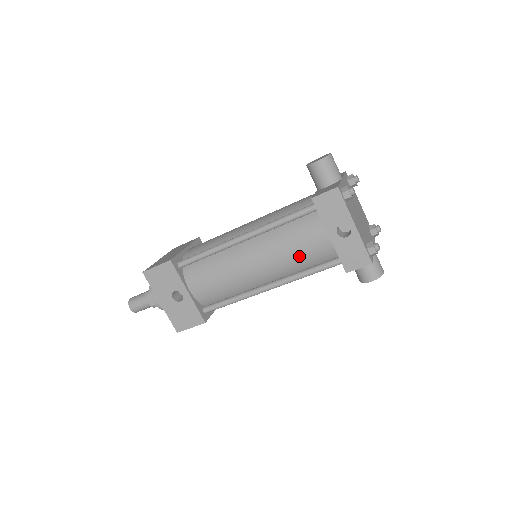
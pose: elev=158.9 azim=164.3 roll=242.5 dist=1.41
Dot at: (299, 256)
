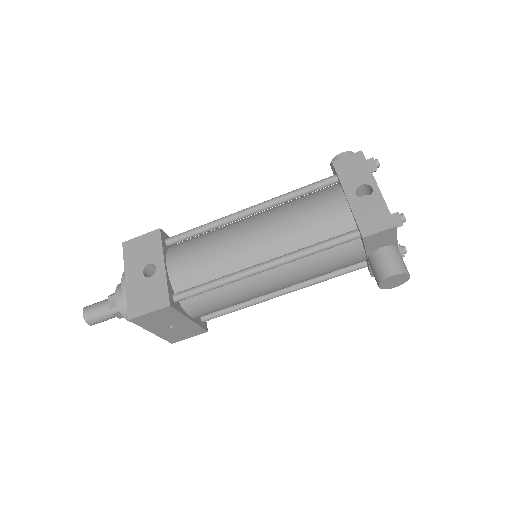
Dot at: (308, 224)
